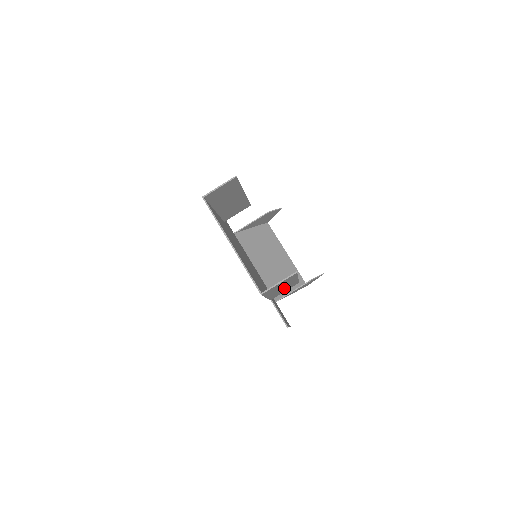
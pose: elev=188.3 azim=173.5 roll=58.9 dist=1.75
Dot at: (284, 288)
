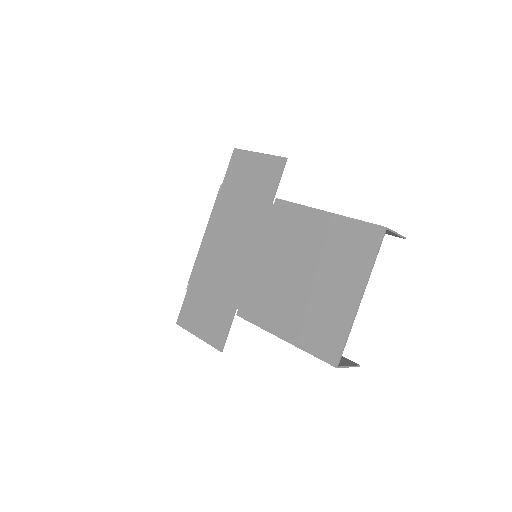
Dot at: occluded
